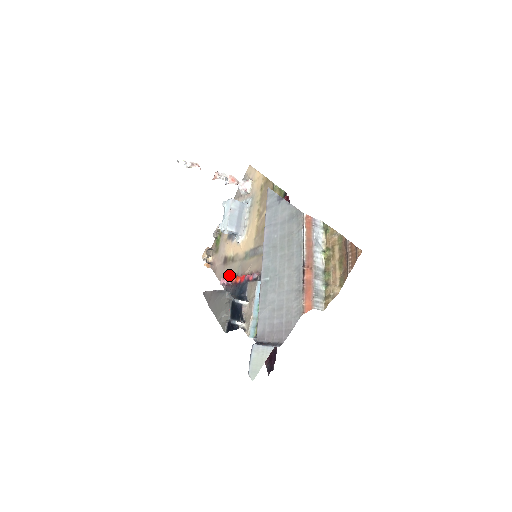
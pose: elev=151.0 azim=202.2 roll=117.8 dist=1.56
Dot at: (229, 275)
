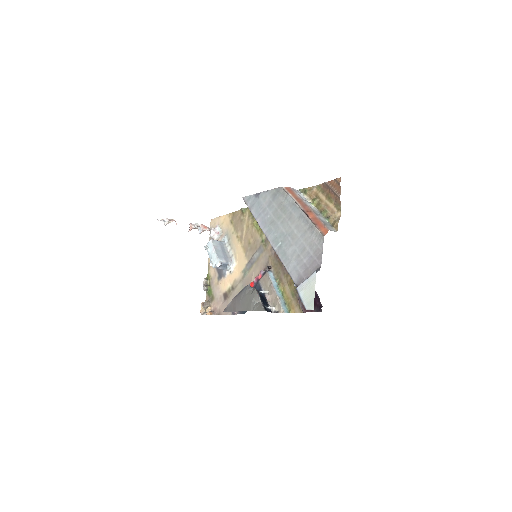
Dot at: occluded
